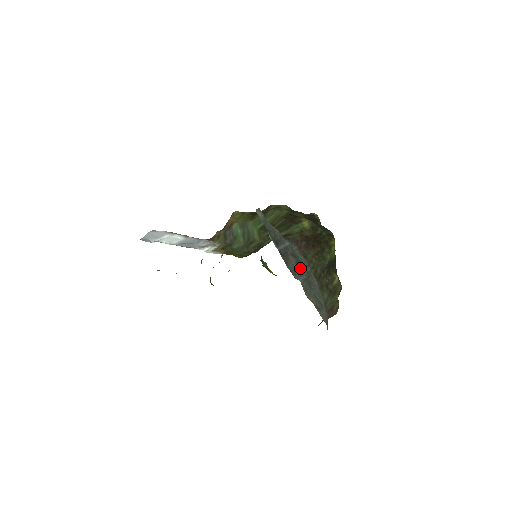
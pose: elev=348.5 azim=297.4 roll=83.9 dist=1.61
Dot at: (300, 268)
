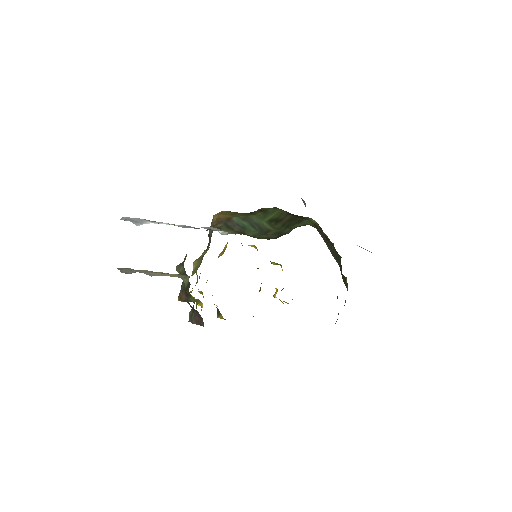
Dot at: occluded
